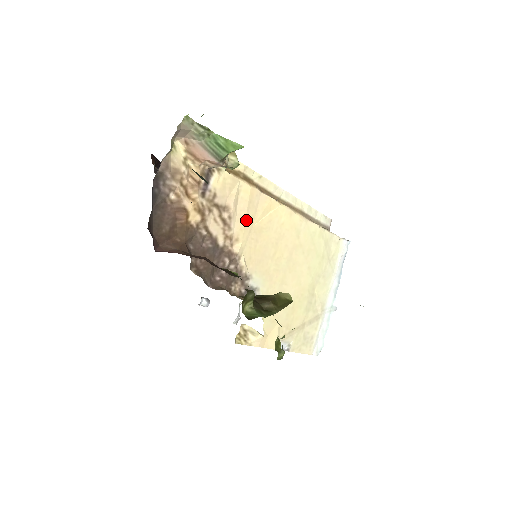
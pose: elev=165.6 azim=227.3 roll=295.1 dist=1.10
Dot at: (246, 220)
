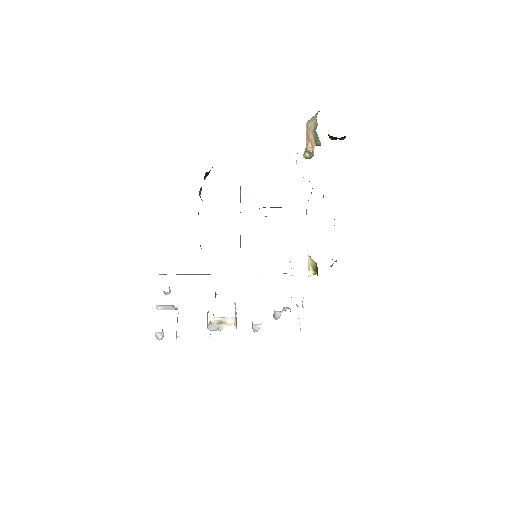
Dot at: occluded
